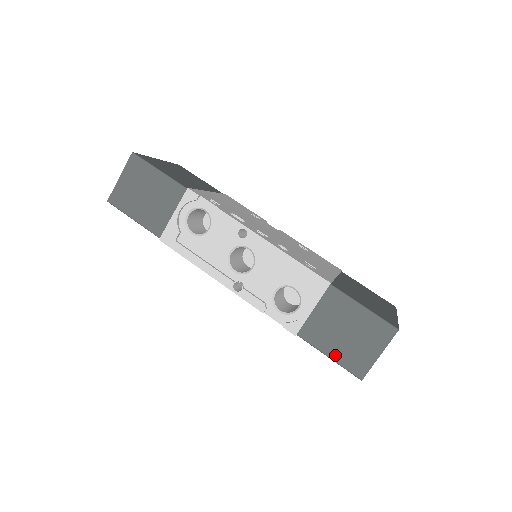
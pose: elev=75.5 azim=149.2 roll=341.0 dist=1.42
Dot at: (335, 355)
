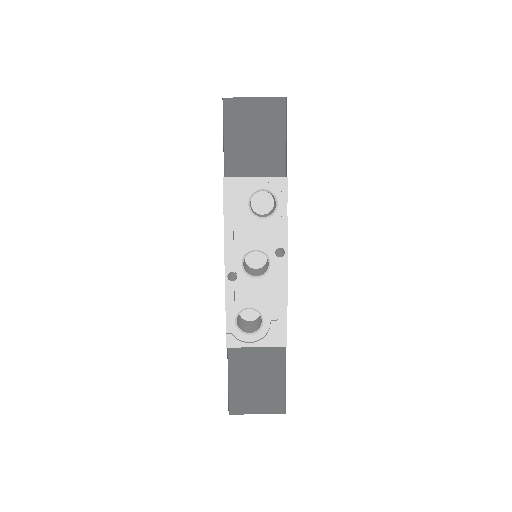
Dot at: (234, 385)
